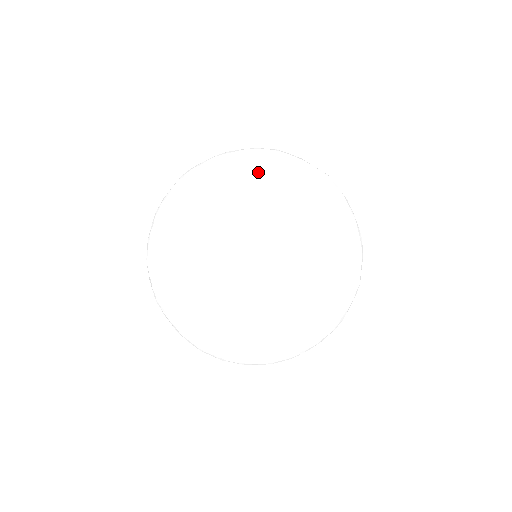
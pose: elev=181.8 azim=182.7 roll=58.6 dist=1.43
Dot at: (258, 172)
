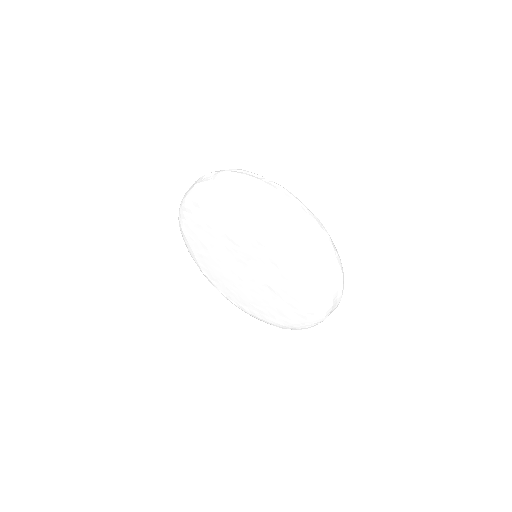
Dot at: (244, 219)
